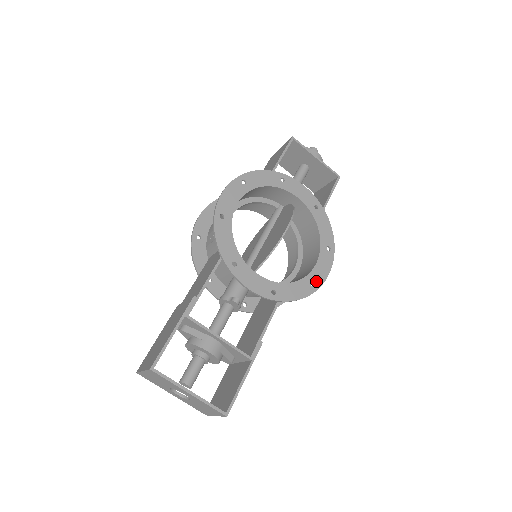
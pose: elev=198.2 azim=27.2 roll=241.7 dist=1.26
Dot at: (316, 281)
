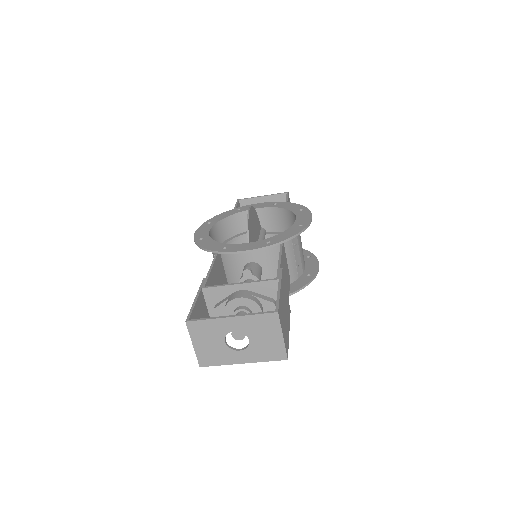
Dot at: (303, 223)
